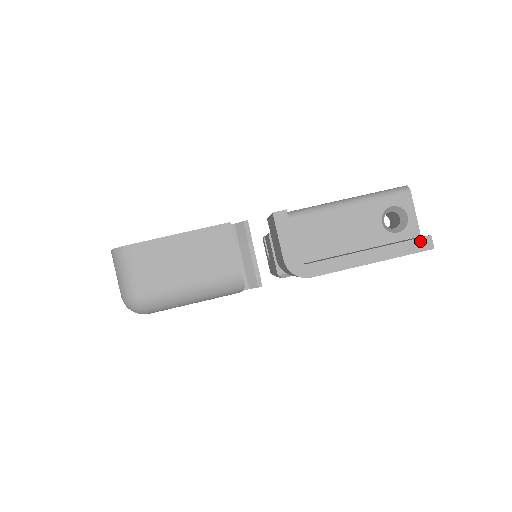
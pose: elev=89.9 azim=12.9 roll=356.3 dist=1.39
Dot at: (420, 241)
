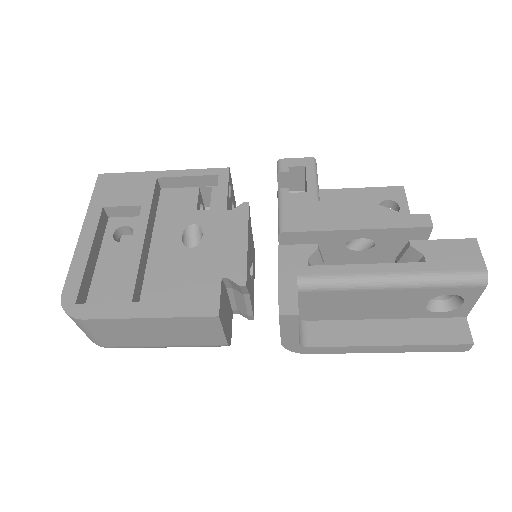
Dot at: (456, 346)
